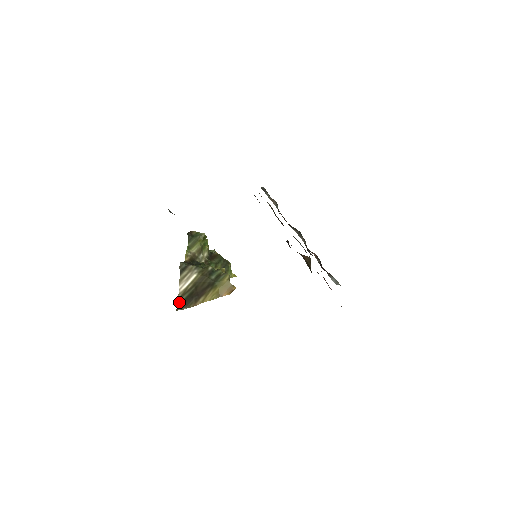
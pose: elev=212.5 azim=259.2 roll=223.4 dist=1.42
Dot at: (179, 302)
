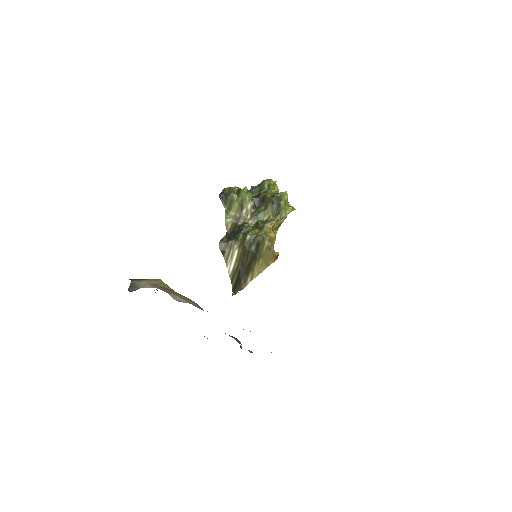
Dot at: (232, 285)
